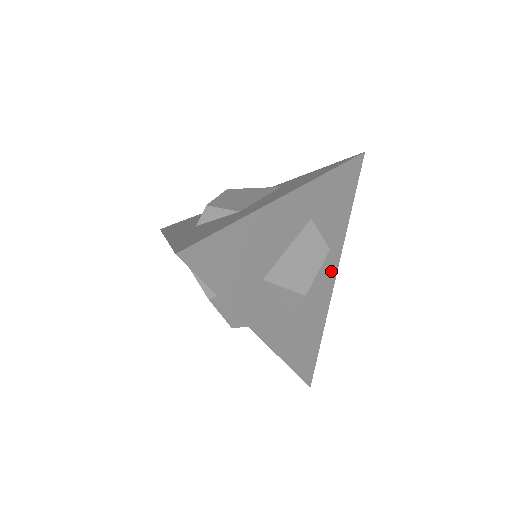
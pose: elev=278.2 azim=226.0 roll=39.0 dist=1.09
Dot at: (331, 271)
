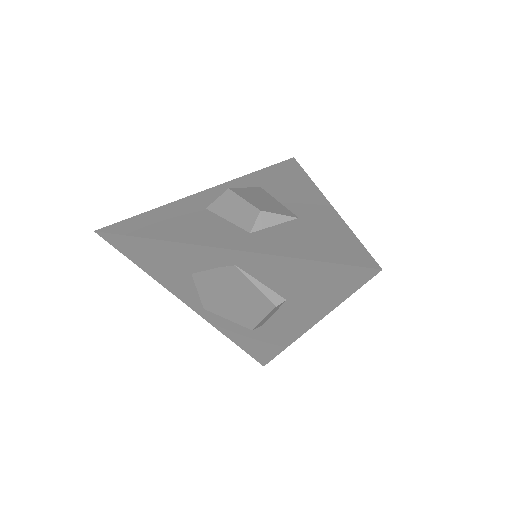
Dot at: occluded
